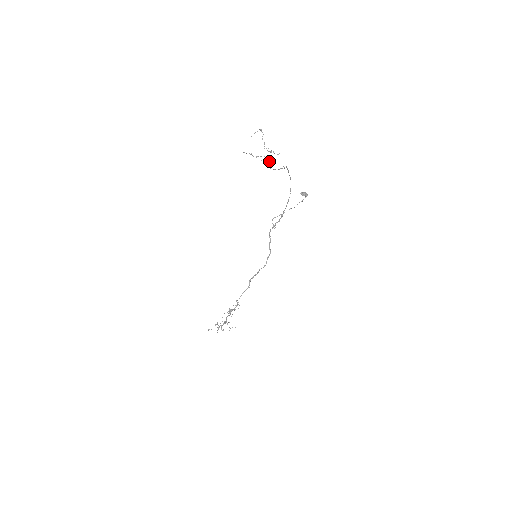
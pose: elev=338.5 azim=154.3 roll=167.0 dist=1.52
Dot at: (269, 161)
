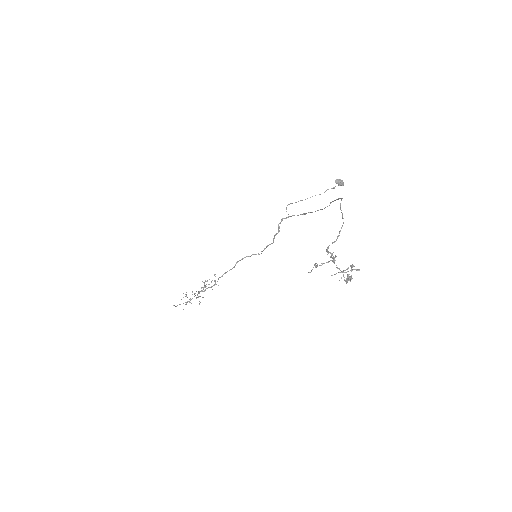
Dot at: (335, 257)
